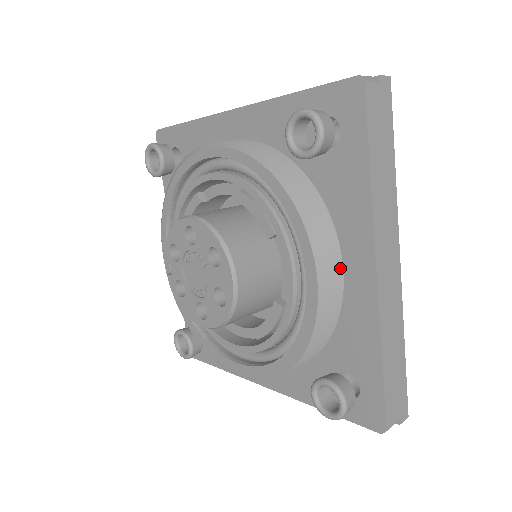
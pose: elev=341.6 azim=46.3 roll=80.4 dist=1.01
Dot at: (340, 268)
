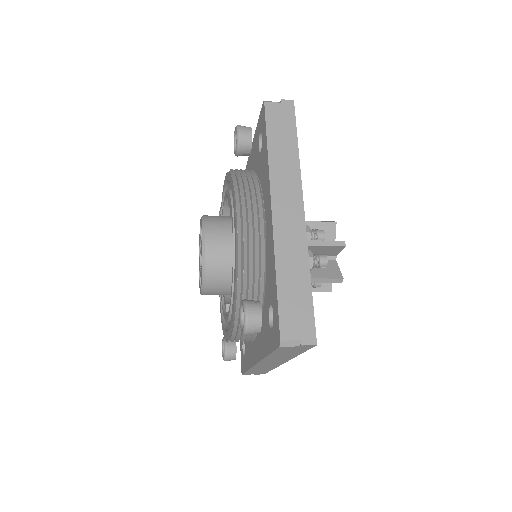
Dot at: (262, 221)
